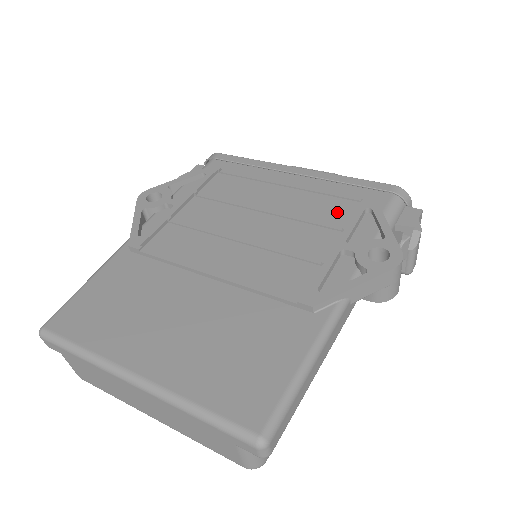
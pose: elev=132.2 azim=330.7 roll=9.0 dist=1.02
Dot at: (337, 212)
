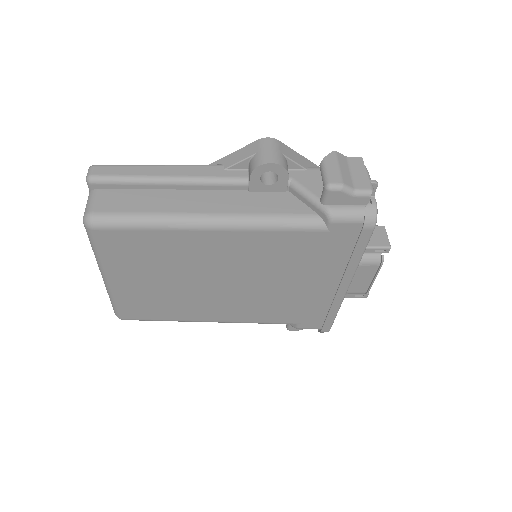
Dot at: occluded
